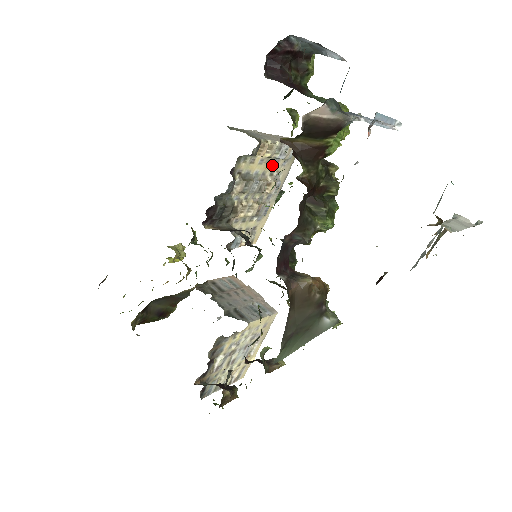
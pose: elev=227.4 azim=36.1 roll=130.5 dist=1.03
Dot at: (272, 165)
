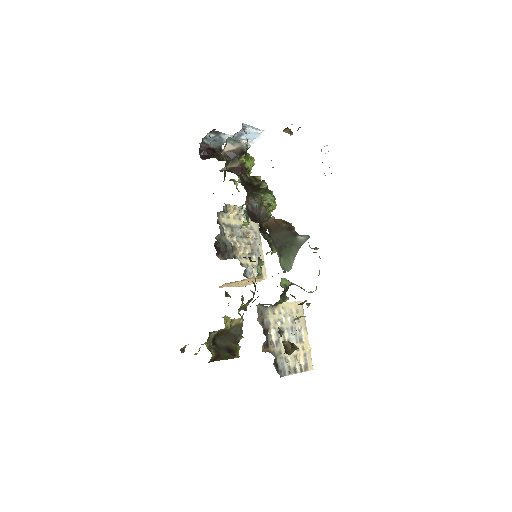
Dot at: (243, 220)
